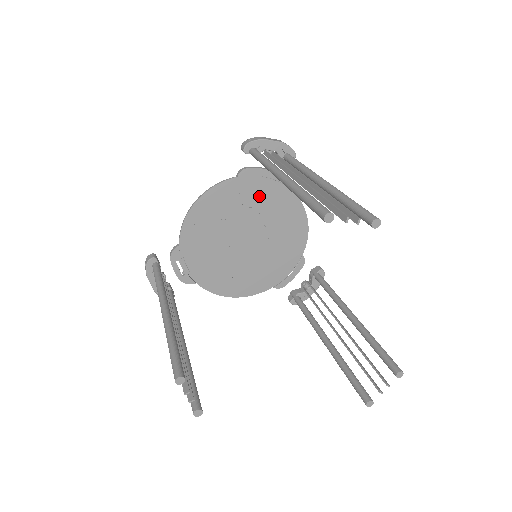
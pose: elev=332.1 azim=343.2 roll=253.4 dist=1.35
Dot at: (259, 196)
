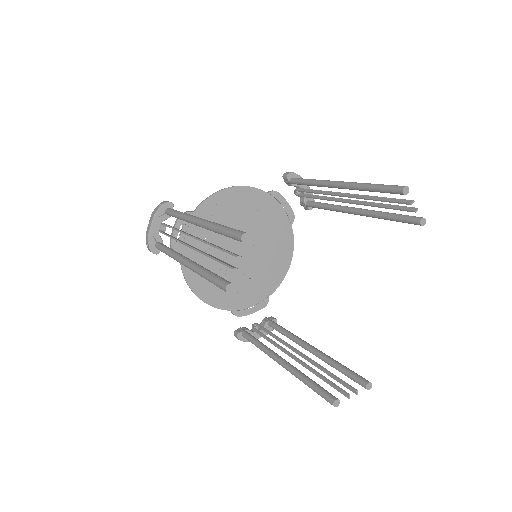
Dot at: (271, 220)
